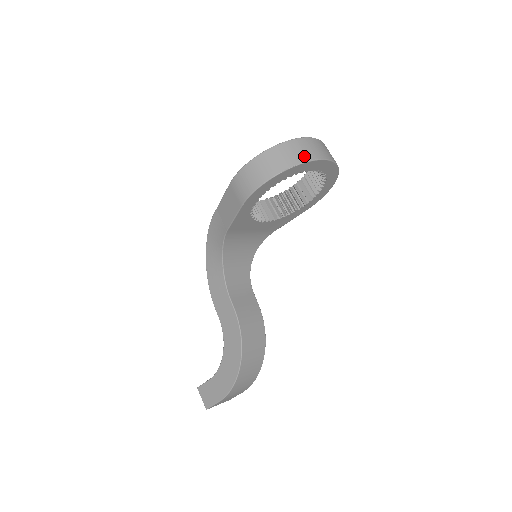
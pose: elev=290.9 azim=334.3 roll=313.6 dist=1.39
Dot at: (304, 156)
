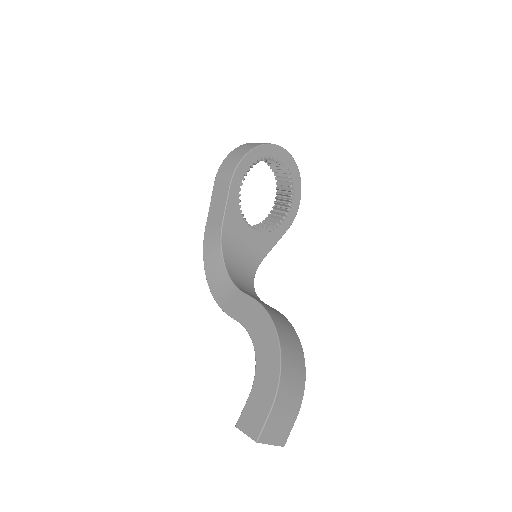
Dot at: occluded
